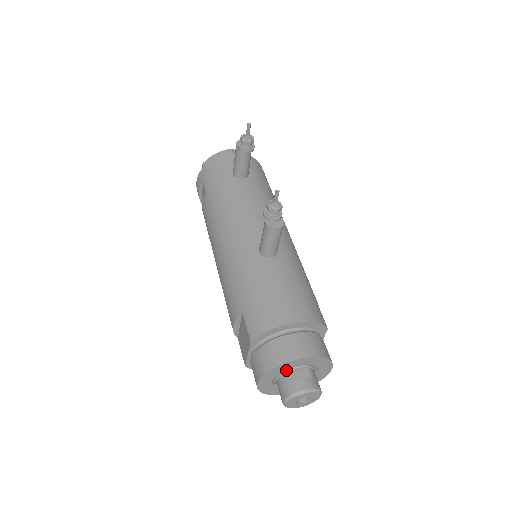
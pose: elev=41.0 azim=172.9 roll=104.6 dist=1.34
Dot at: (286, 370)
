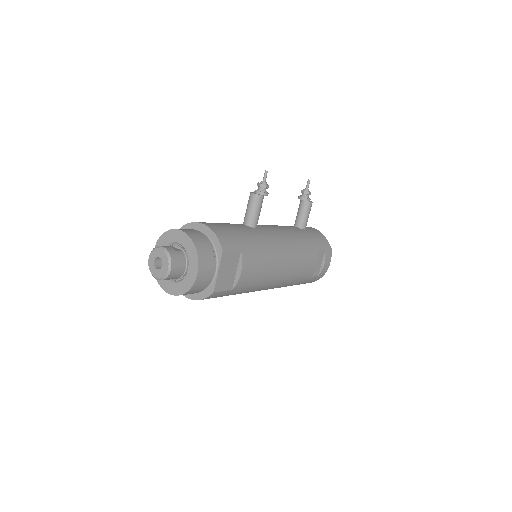
Dot at: (171, 246)
